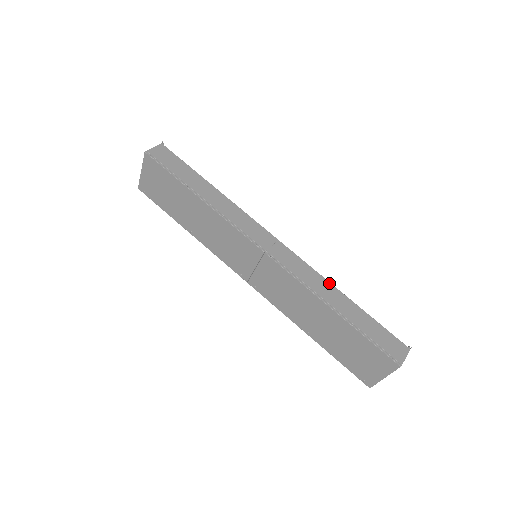
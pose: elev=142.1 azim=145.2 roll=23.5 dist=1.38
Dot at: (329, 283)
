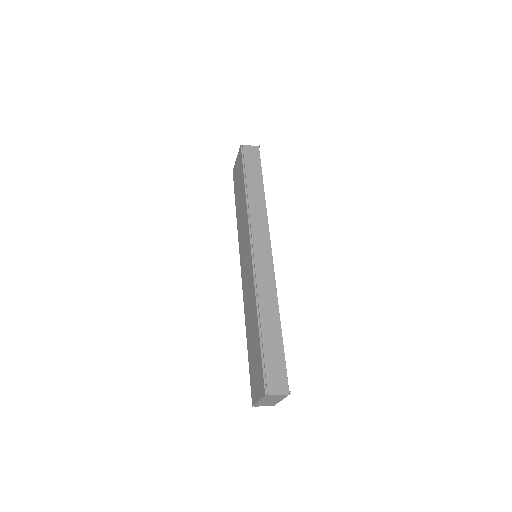
Dot at: (277, 304)
